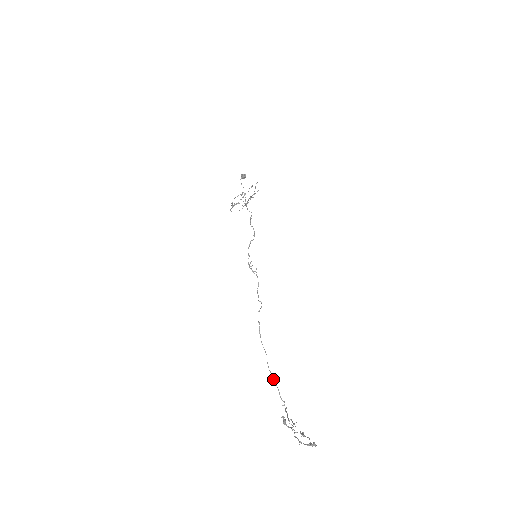
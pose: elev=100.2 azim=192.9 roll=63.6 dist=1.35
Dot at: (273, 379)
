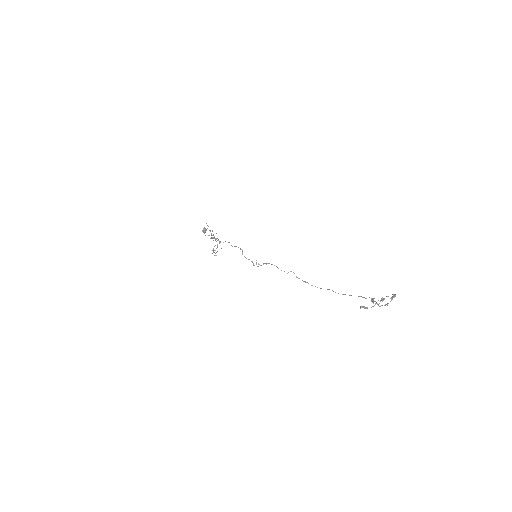
Dot at: occluded
